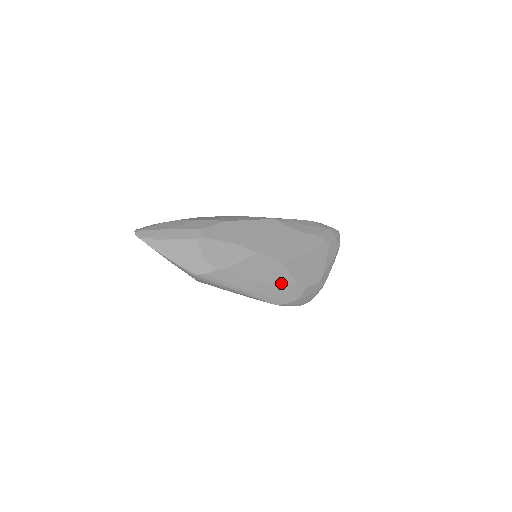
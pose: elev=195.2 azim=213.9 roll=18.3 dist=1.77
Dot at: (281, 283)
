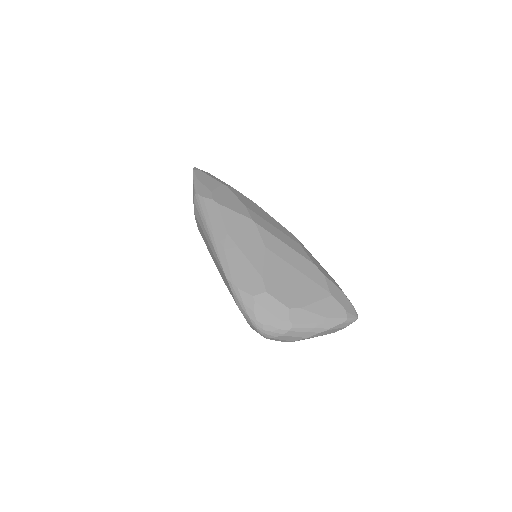
Dot at: (249, 260)
